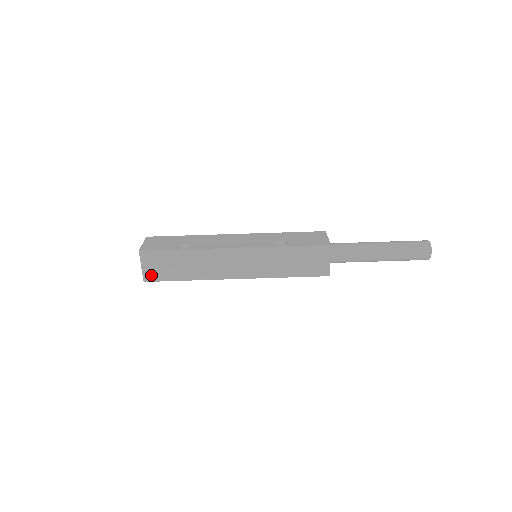
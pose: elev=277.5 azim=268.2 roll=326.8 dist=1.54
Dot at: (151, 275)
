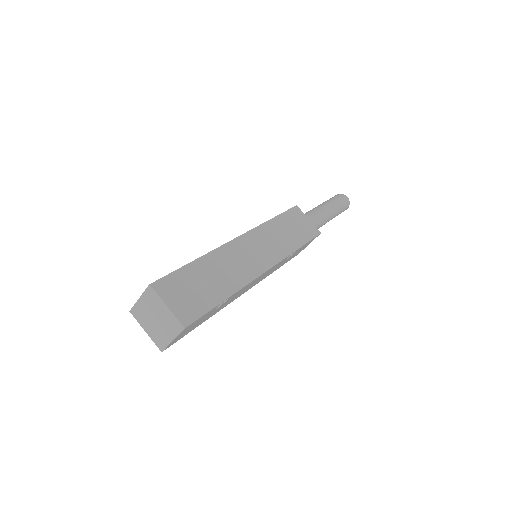
Dot at: (186, 313)
